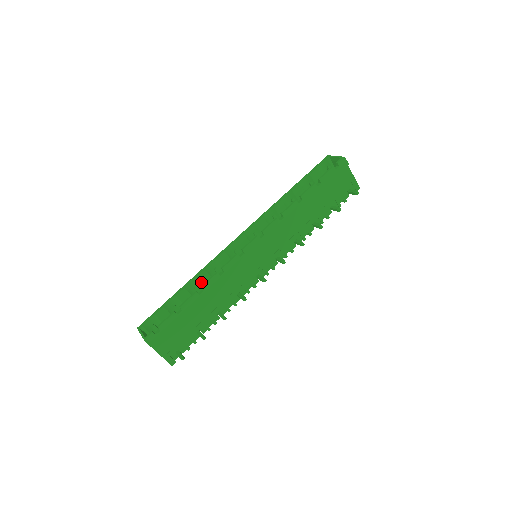
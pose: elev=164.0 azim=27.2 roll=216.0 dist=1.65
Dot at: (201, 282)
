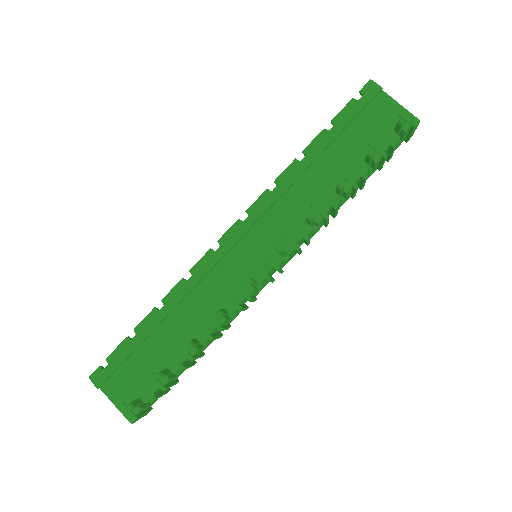
Dot at: occluded
